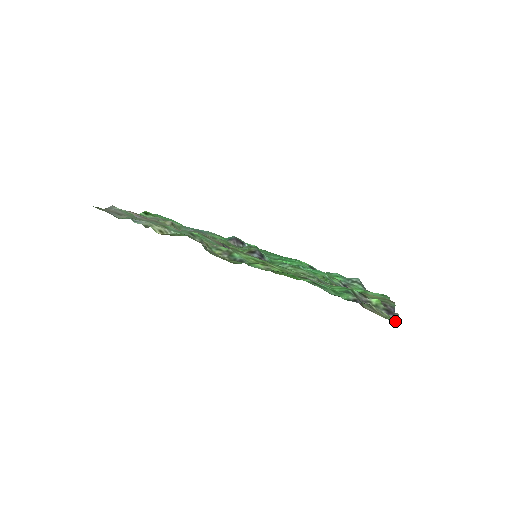
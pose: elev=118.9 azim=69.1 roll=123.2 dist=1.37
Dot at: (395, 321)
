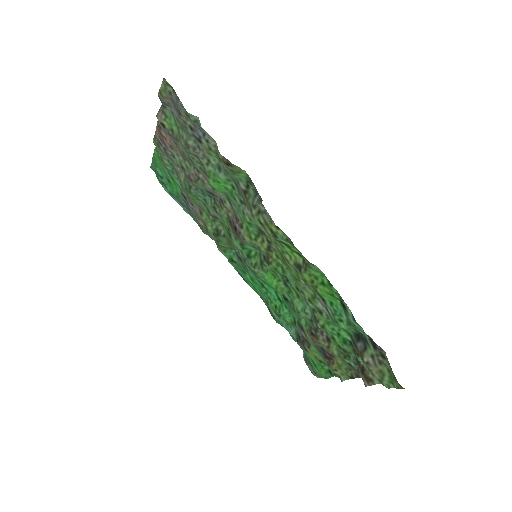
Dot at: (395, 382)
